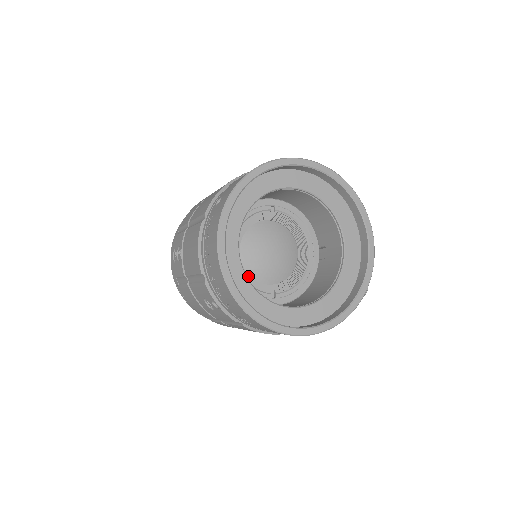
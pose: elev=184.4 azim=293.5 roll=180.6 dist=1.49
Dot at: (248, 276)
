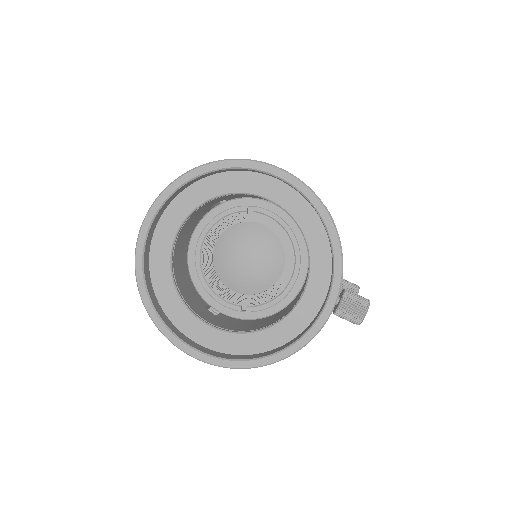
Dot at: (219, 284)
